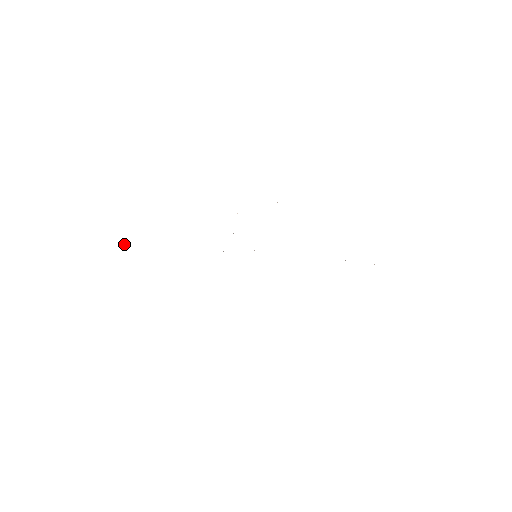
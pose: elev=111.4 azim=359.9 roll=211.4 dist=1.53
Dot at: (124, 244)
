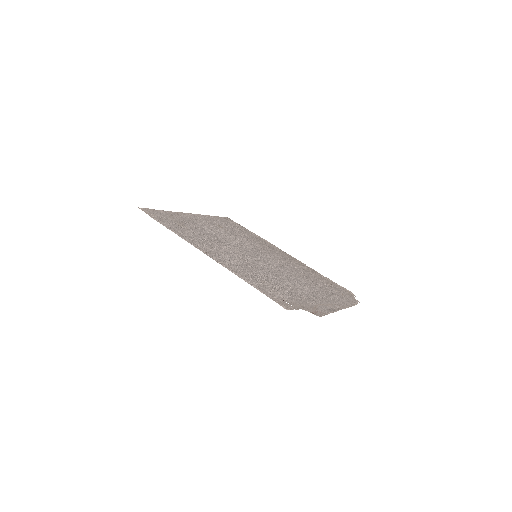
Dot at: (149, 214)
